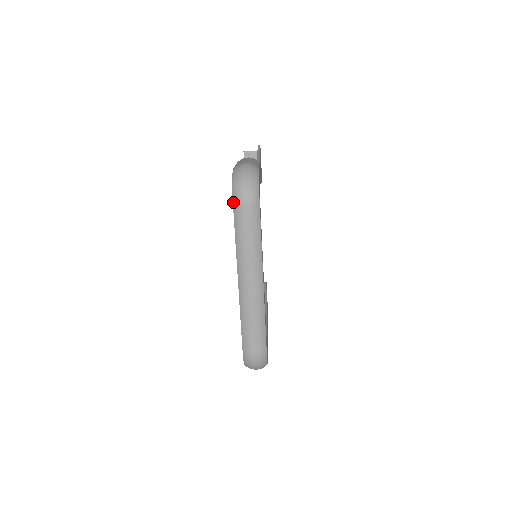
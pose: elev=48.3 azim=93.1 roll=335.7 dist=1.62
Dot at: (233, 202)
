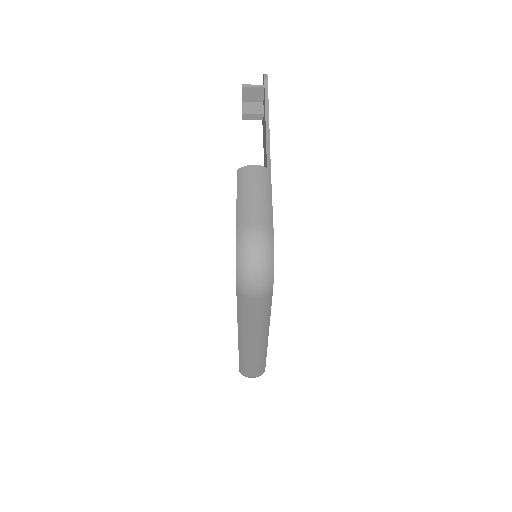
Dot at: (237, 290)
